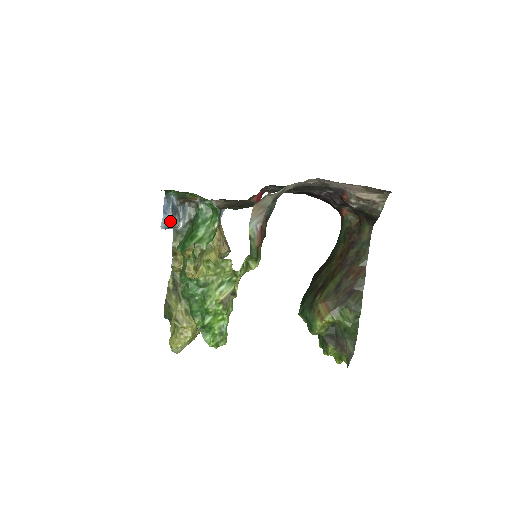
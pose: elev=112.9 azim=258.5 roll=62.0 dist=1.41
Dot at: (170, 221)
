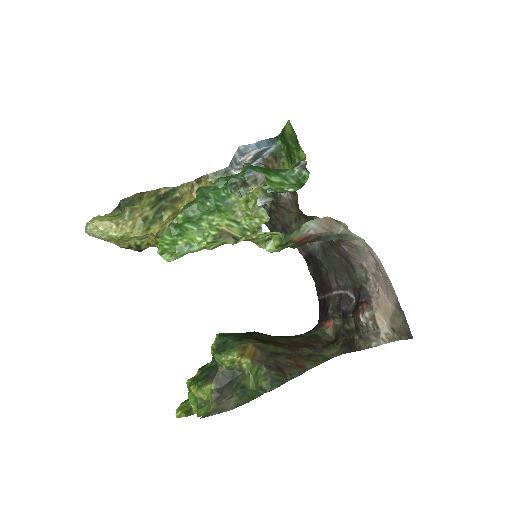
Dot at: (249, 154)
